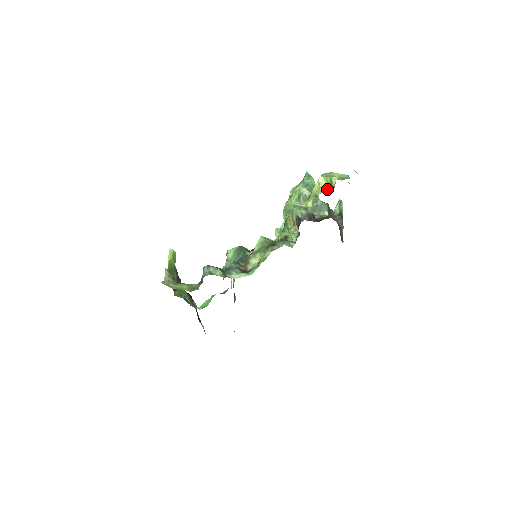
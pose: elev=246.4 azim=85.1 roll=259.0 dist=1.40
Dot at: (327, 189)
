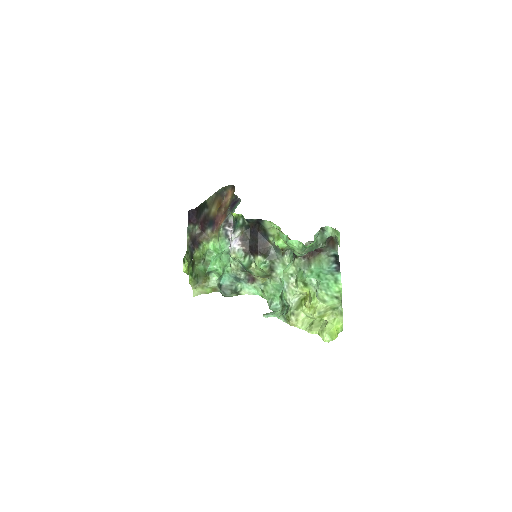
Dot at: occluded
